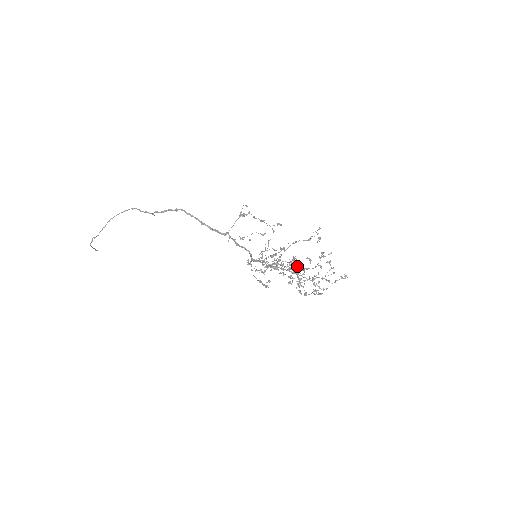
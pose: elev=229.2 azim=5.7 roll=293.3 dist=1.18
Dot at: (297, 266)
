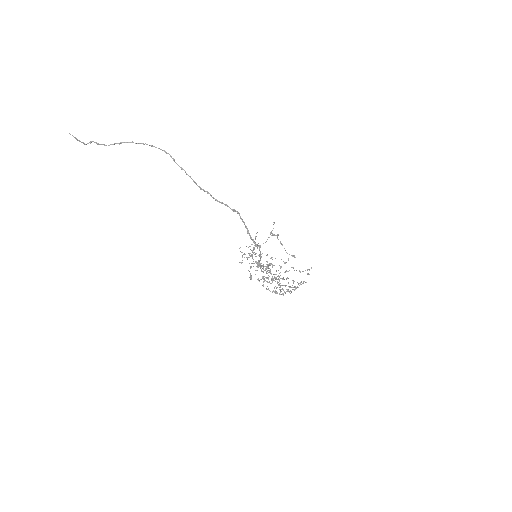
Dot at: occluded
